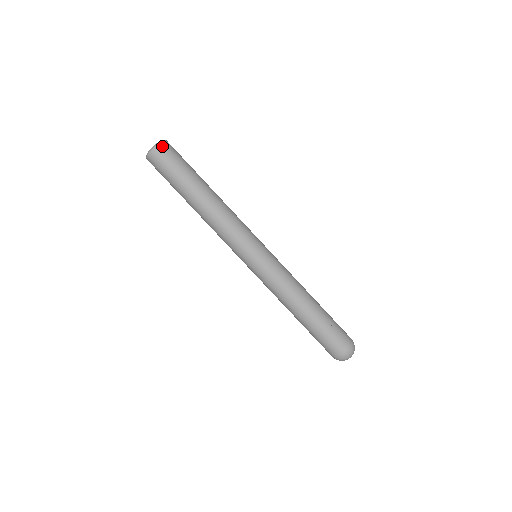
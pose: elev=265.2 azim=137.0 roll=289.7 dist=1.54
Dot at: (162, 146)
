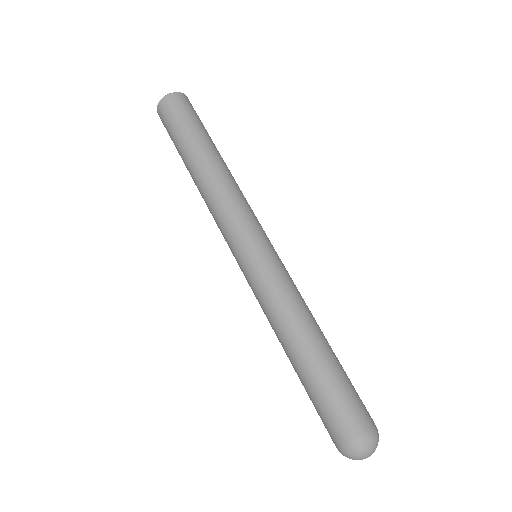
Dot at: (166, 101)
